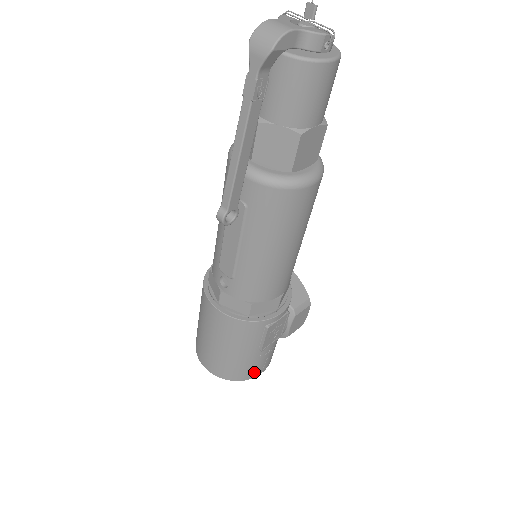
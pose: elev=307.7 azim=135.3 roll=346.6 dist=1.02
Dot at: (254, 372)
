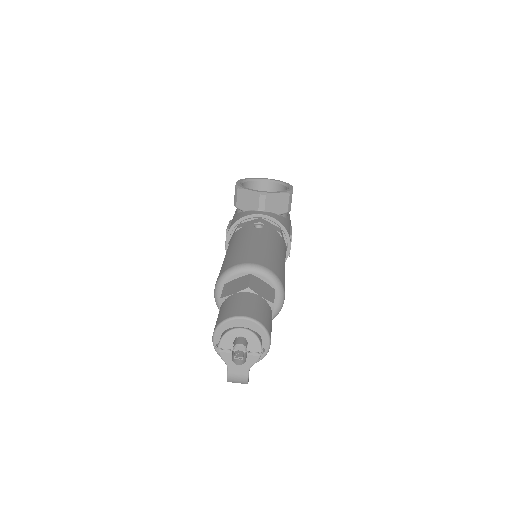
Dot at: occluded
